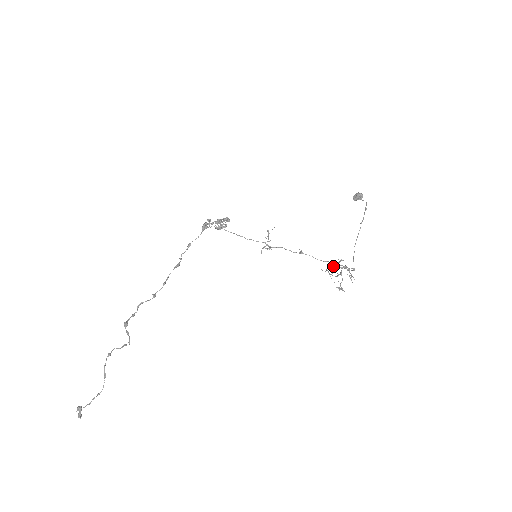
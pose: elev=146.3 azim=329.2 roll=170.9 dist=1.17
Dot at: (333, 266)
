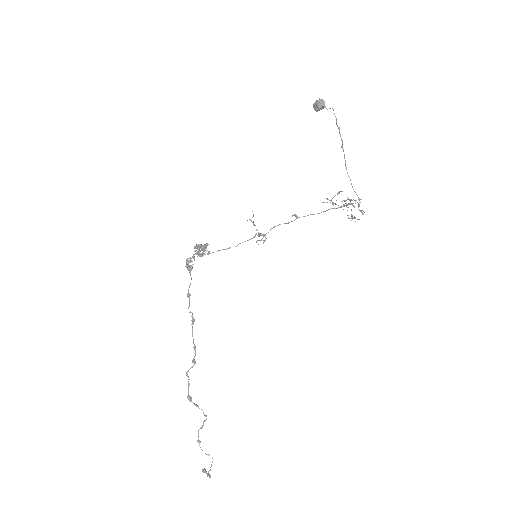
Dot at: (335, 203)
